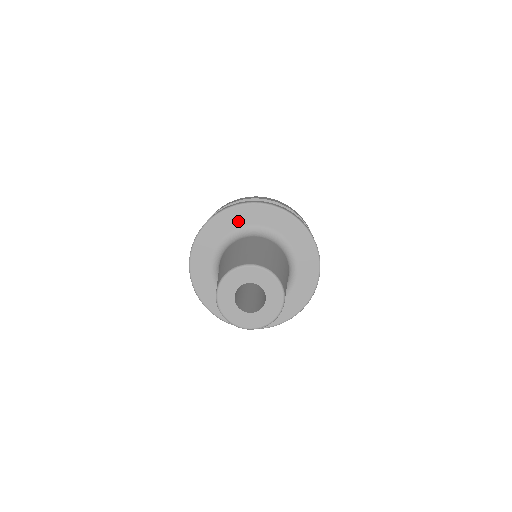
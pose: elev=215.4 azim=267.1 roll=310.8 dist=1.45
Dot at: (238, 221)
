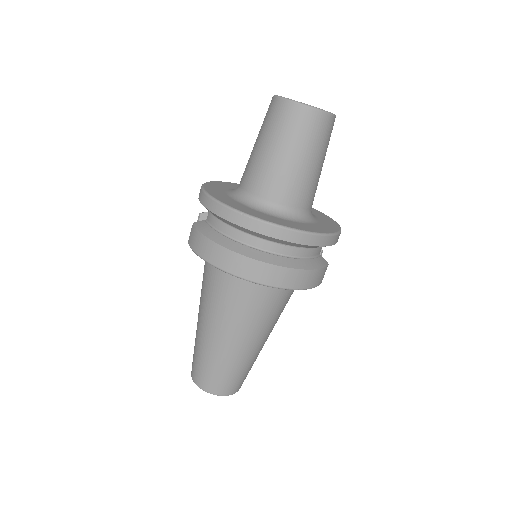
Dot at: occluded
